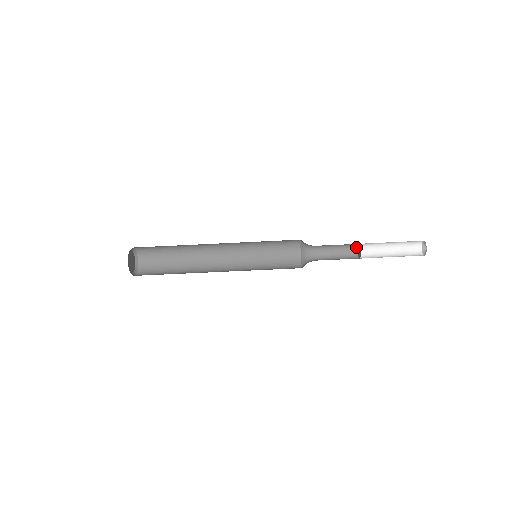
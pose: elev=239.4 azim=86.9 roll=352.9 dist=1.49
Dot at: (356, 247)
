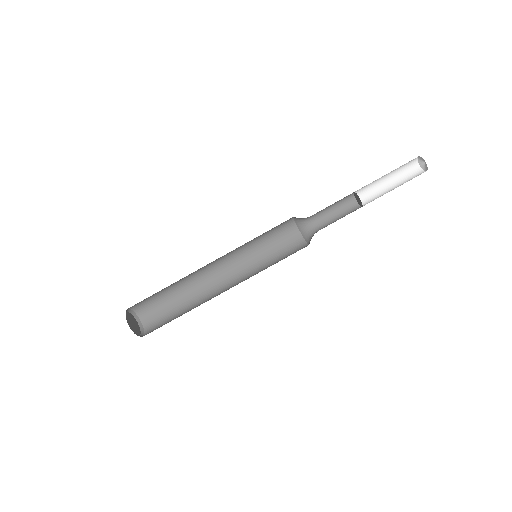
Dot at: (352, 195)
